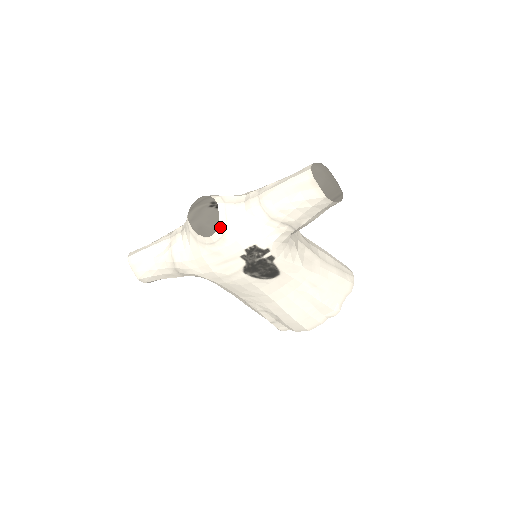
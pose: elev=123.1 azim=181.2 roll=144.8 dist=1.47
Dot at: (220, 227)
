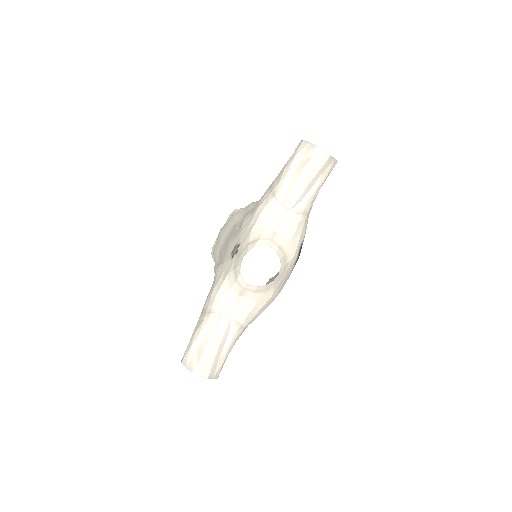
Dot at: (282, 260)
